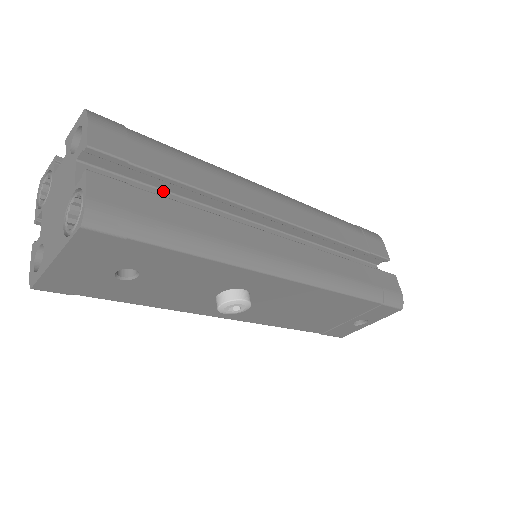
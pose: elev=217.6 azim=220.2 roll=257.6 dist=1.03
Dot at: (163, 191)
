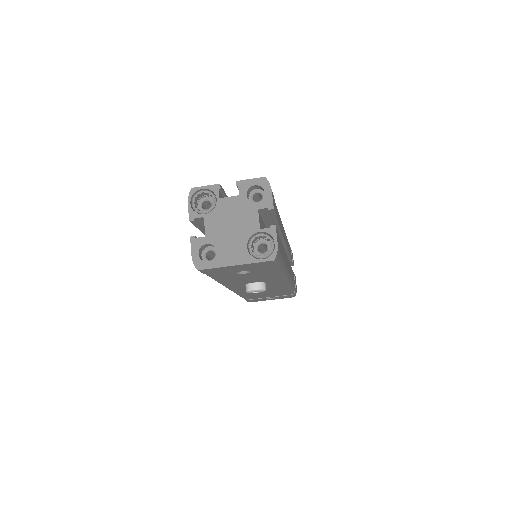
Dot at: (266, 226)
